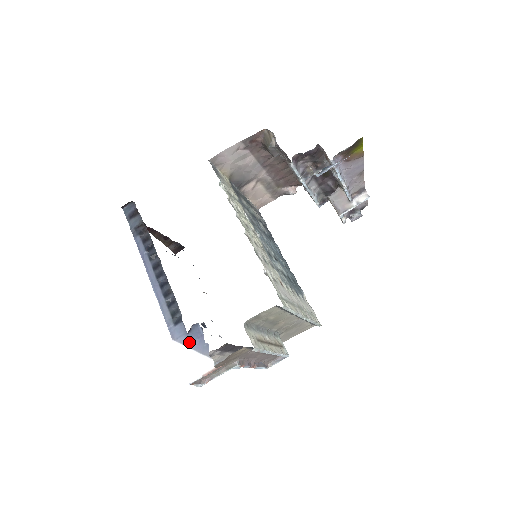
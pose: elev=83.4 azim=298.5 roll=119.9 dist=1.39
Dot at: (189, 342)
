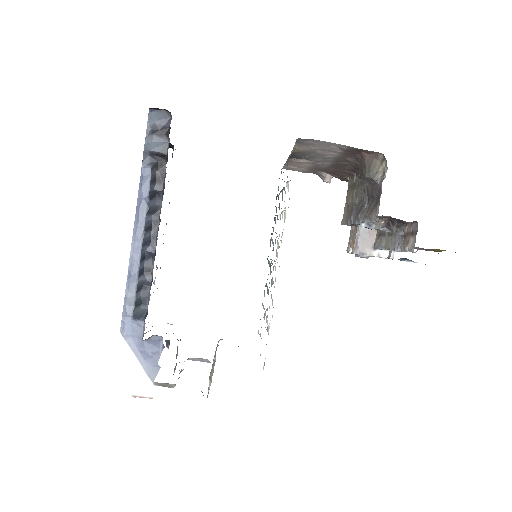
Dot at: (139, 350)
